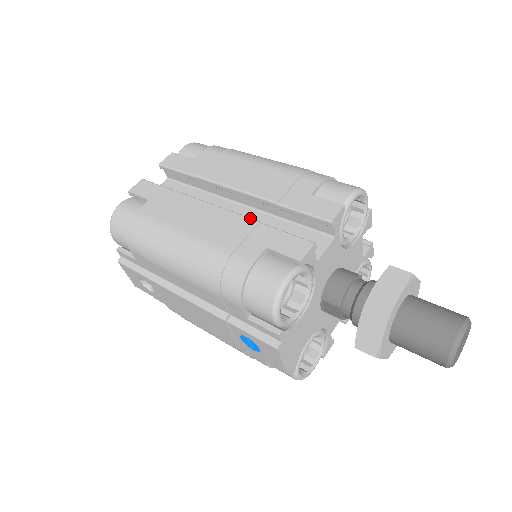
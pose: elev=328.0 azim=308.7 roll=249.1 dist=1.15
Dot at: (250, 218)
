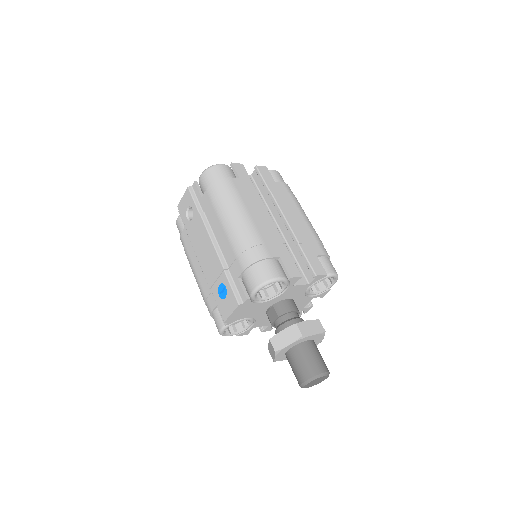
Dot at: occluded
